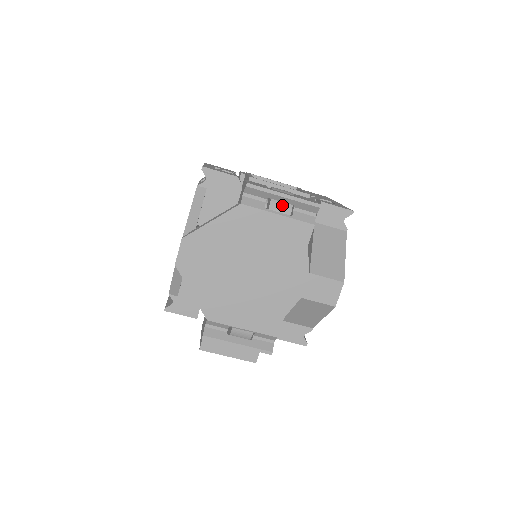
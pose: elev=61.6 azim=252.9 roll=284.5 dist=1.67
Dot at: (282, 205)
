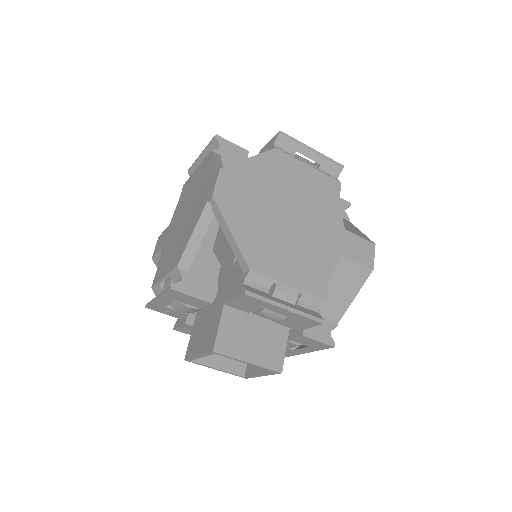
Dot at: (309, 163)
